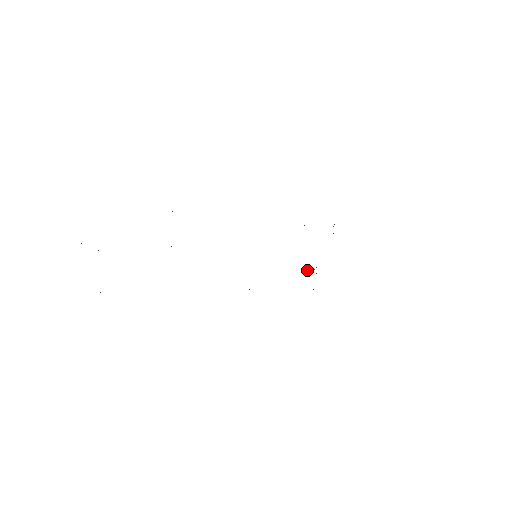
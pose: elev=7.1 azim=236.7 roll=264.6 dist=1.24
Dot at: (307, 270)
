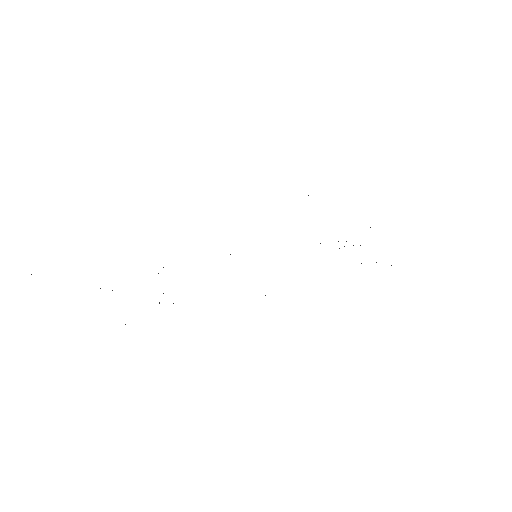
Dot at: occluded
